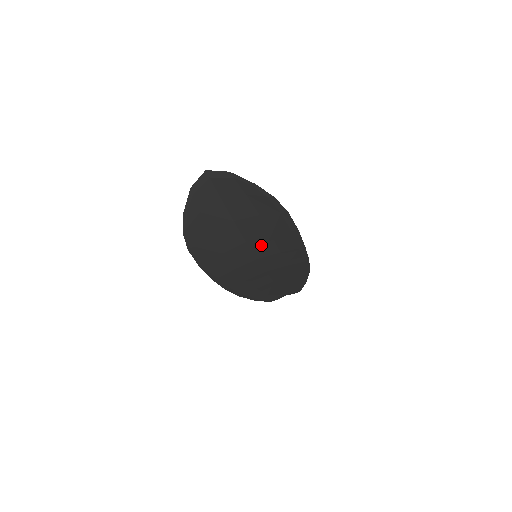
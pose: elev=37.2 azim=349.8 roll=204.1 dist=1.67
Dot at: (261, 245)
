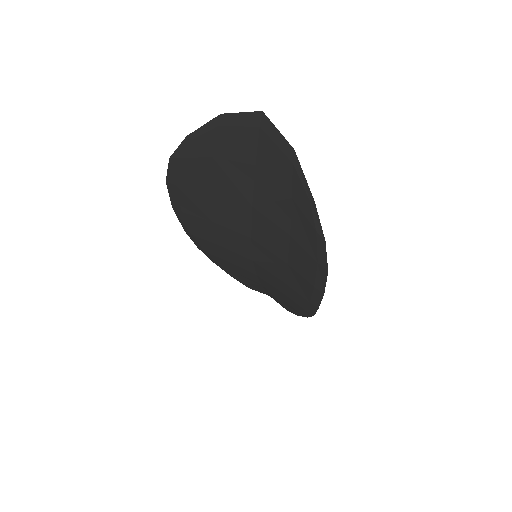
Dot at: (268, 257)
